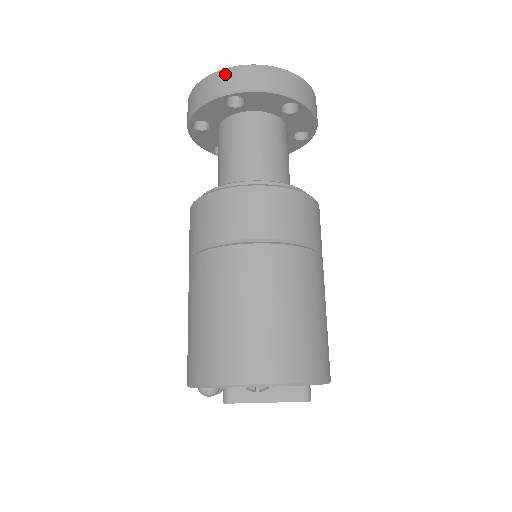
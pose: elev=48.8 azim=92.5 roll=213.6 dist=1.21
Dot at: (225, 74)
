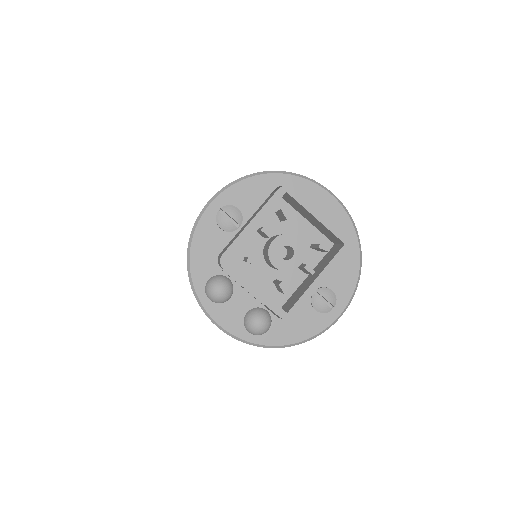
Dot at: occluded
